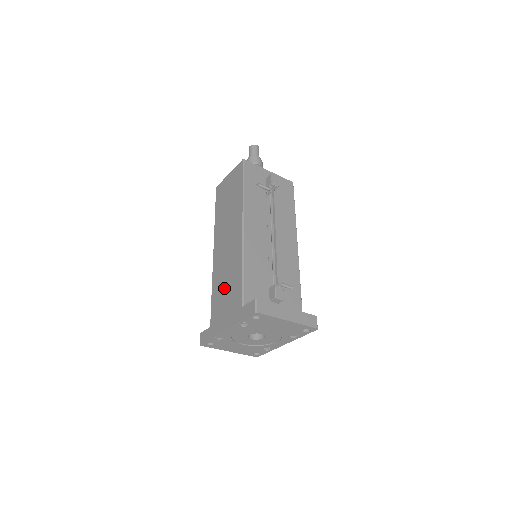
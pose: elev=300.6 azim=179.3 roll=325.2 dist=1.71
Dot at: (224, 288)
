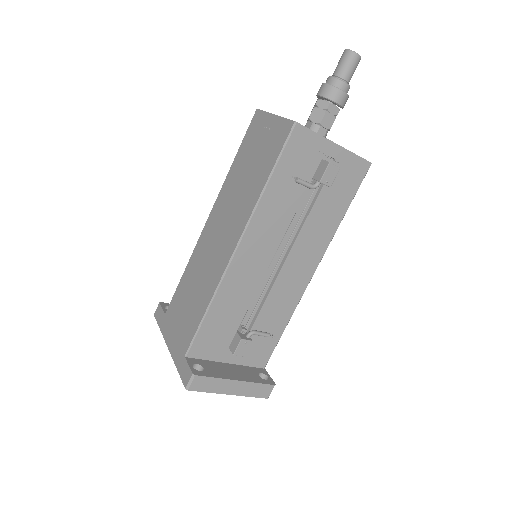
Dot at: (189, 296)
